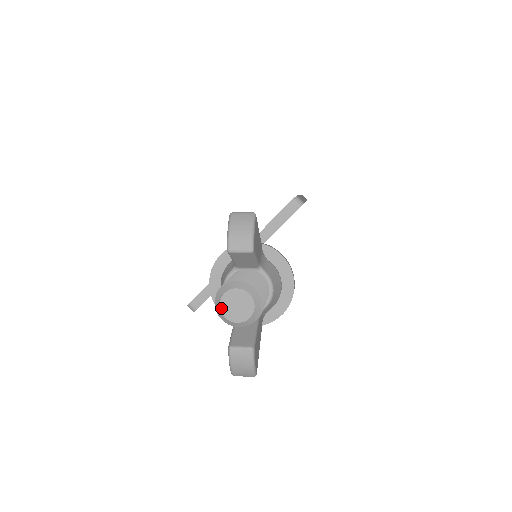
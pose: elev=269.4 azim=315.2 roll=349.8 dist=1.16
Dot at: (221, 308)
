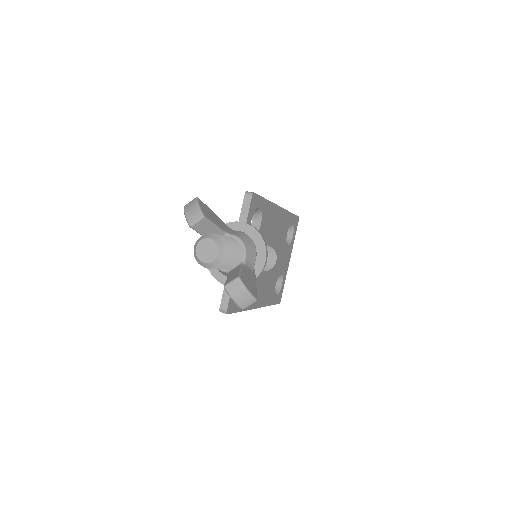
Dot at: (199, 259)
